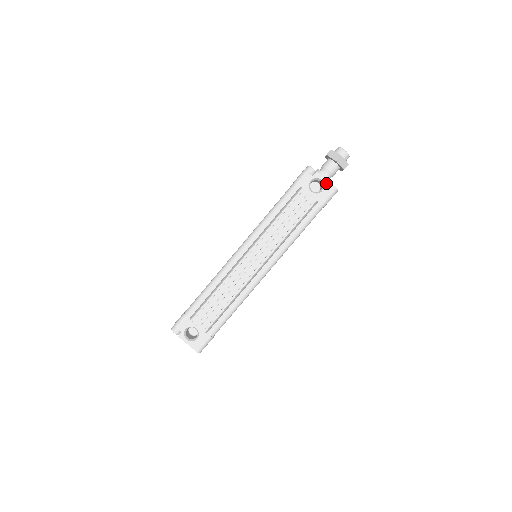
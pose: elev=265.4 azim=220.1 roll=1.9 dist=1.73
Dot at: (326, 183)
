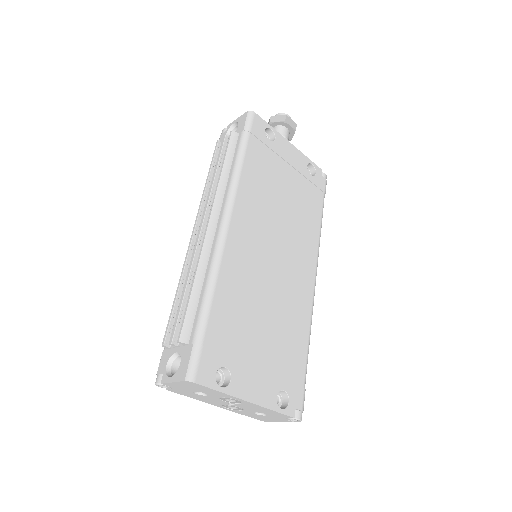
Dot at: (238, 120)
